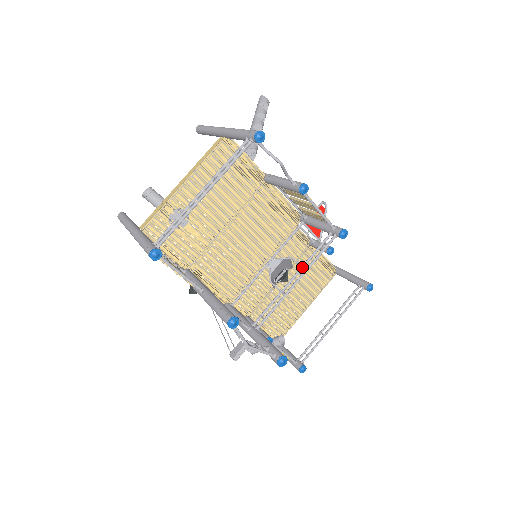
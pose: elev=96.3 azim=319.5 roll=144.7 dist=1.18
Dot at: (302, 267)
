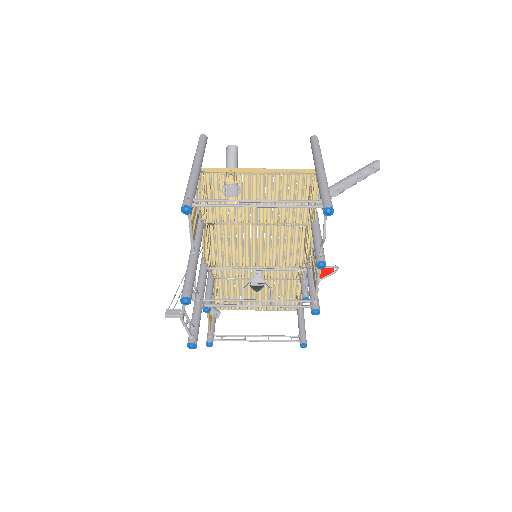
Dot at: (270, 301)
